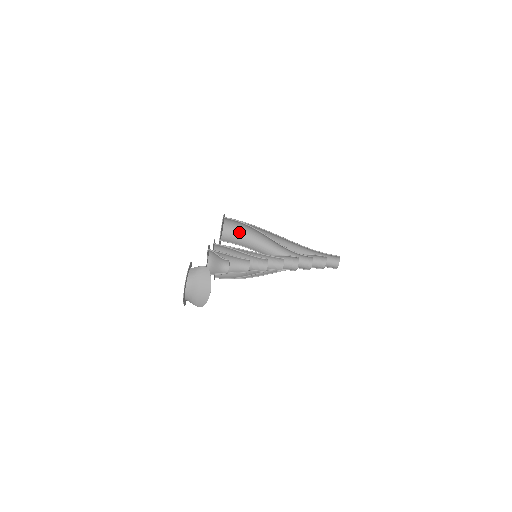
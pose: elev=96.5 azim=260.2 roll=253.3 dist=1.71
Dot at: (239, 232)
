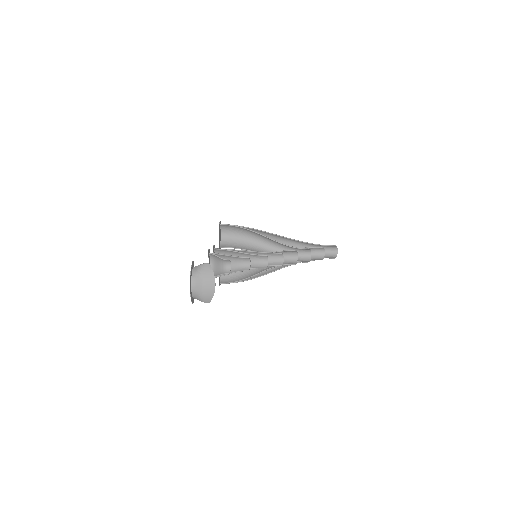
Dot at: (237, 236)
